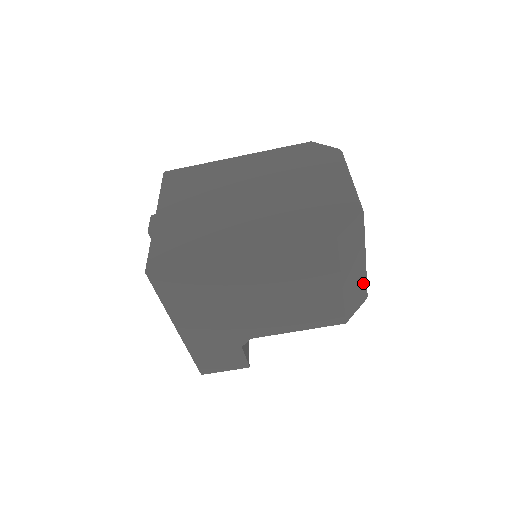
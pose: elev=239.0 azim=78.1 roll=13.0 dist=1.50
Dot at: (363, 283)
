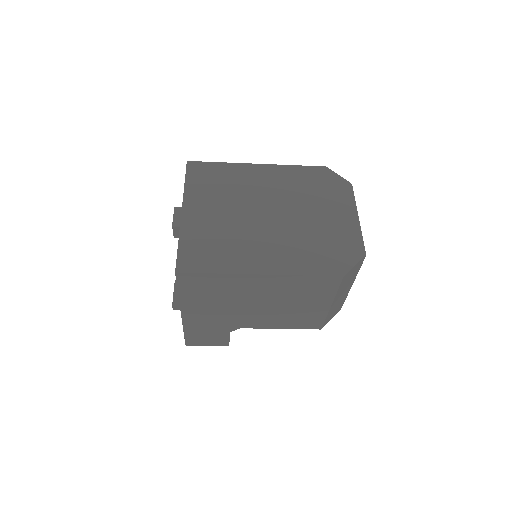
Dot at: (343, 301)
